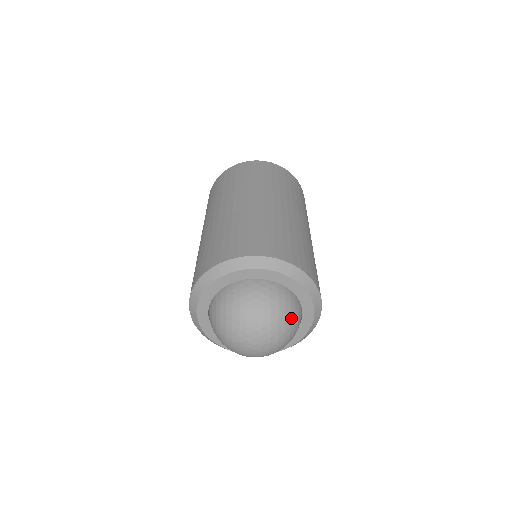
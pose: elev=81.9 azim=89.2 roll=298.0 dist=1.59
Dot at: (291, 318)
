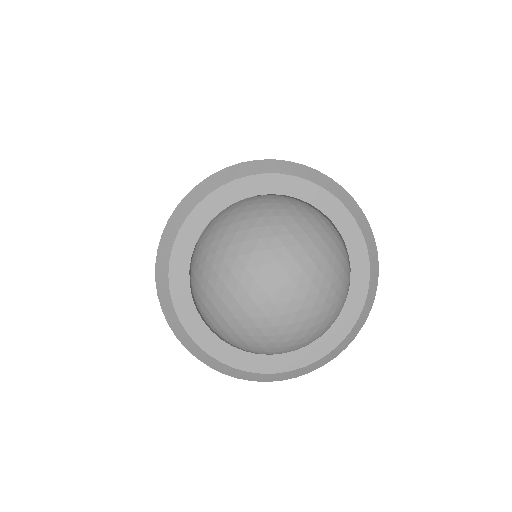
Dot at: (307, 219)
